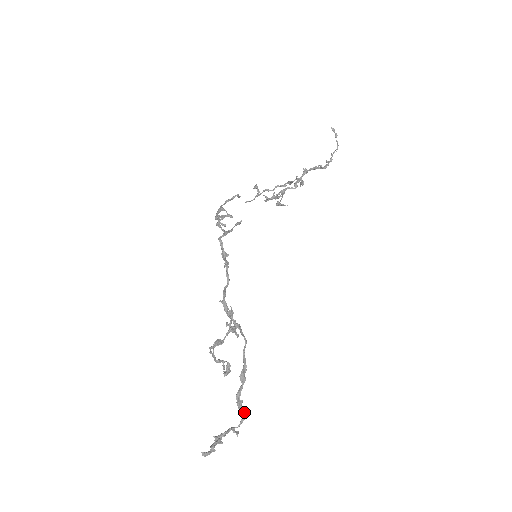
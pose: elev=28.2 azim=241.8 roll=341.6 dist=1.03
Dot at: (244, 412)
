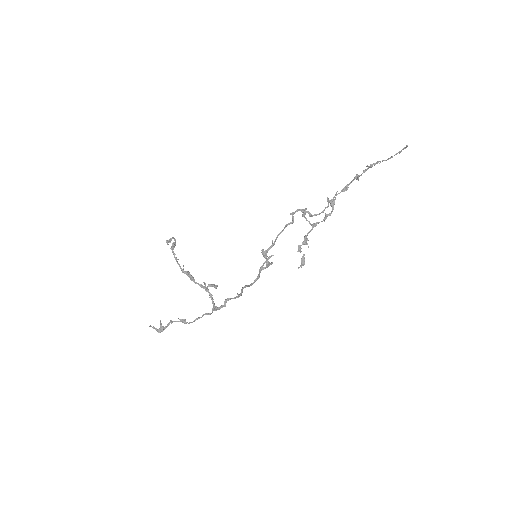
Dot at: (182, 322)
